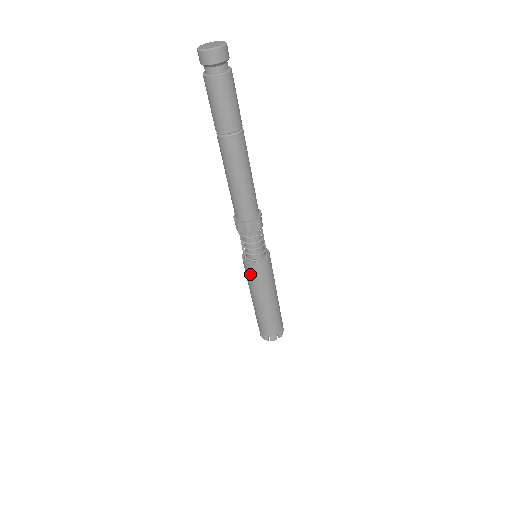
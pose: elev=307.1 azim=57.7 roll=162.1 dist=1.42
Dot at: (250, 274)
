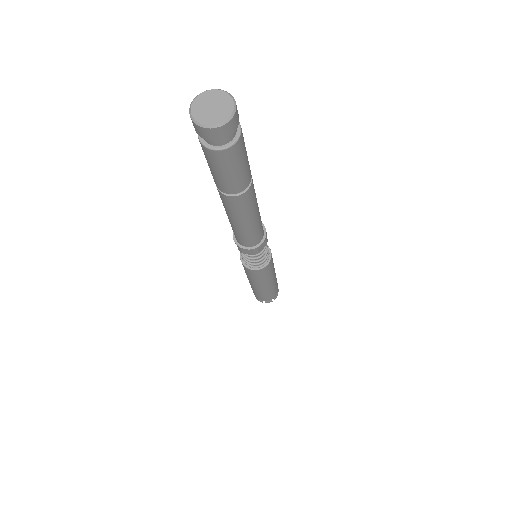
Dot at: occluded
